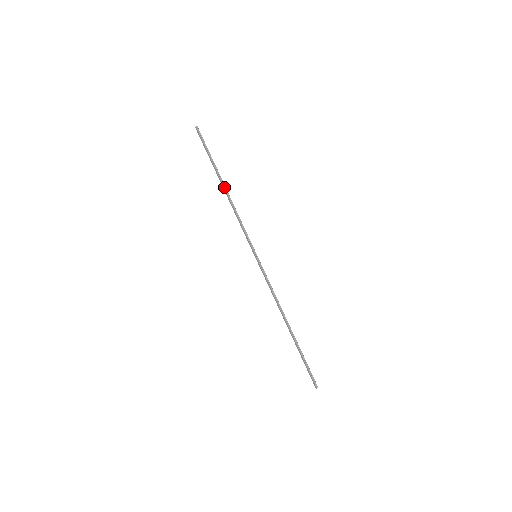
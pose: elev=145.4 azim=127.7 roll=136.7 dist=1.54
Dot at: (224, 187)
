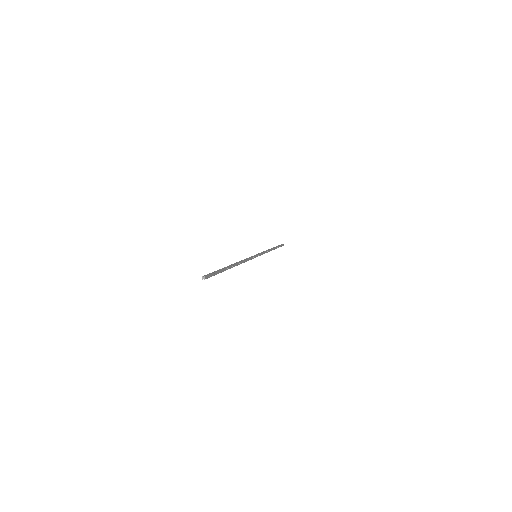
Dot at: (272, 248)
